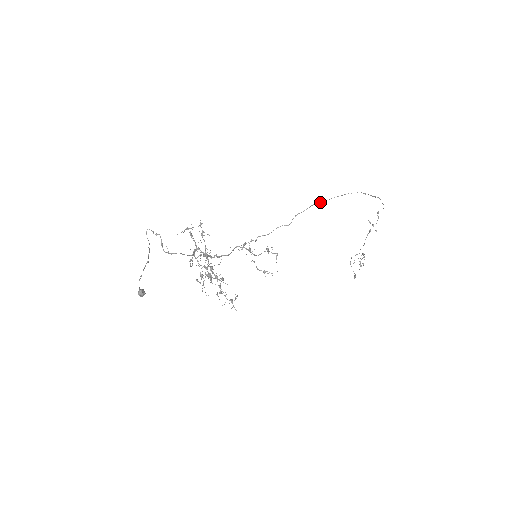
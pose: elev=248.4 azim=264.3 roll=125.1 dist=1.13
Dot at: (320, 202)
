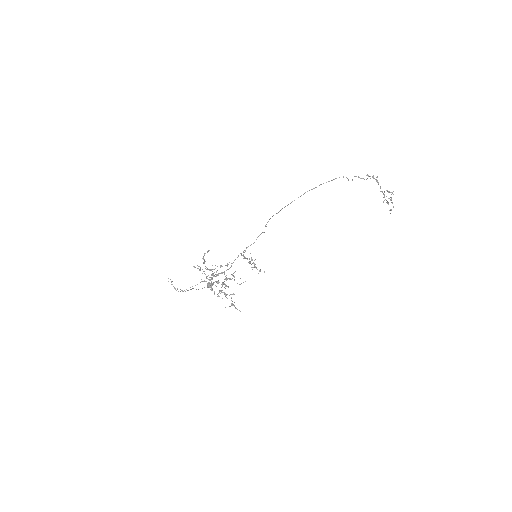
Dot at: occluded
